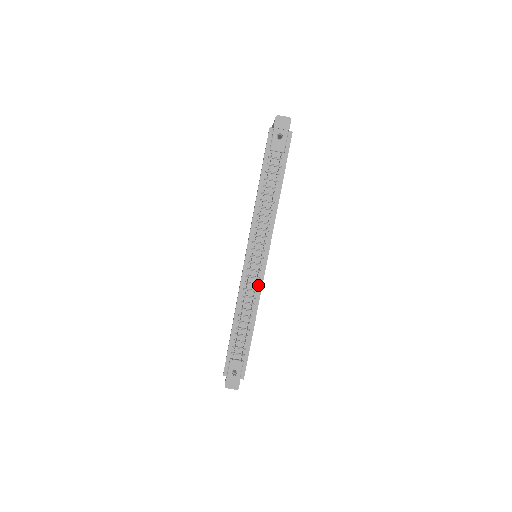
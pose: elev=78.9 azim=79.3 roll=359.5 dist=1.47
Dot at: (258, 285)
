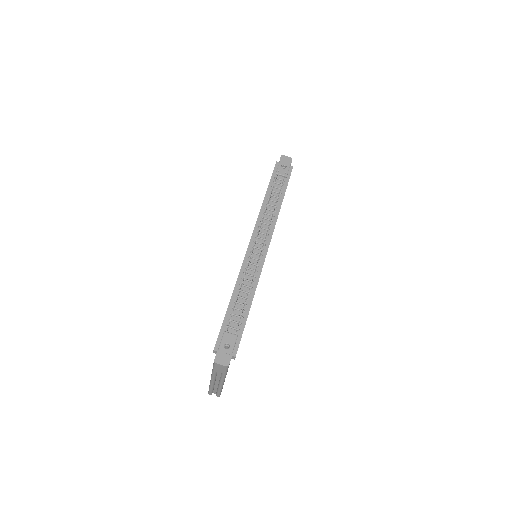
Dot at: (259, 267)
